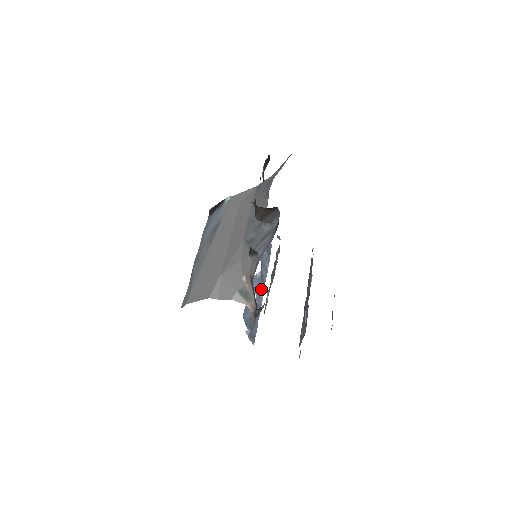
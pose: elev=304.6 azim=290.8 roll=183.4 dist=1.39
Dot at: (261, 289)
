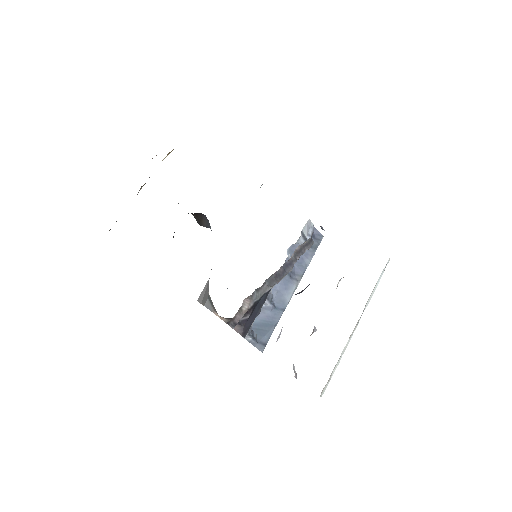
Dot at: (287, 289)
